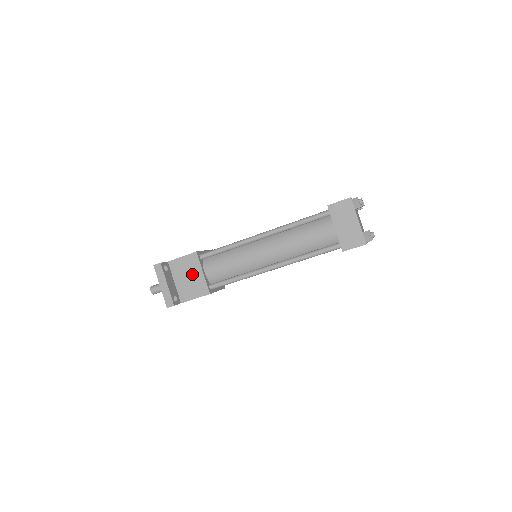
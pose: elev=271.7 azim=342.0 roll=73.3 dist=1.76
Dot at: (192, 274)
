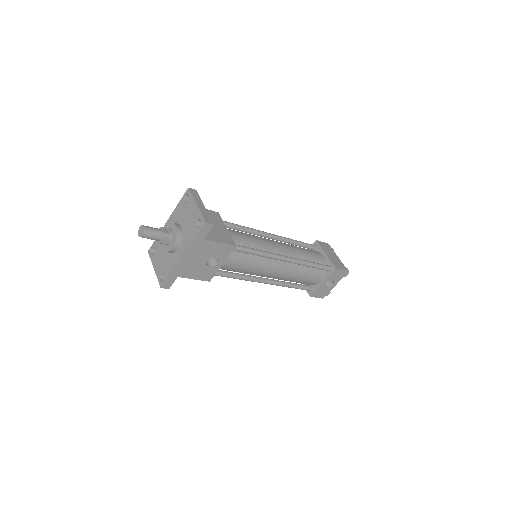
Dot at: (216, 224)
